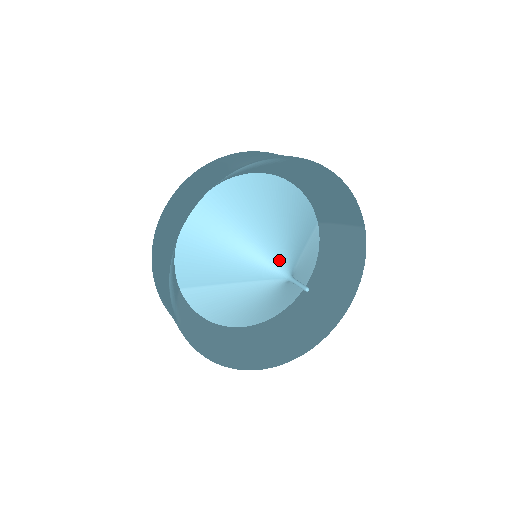
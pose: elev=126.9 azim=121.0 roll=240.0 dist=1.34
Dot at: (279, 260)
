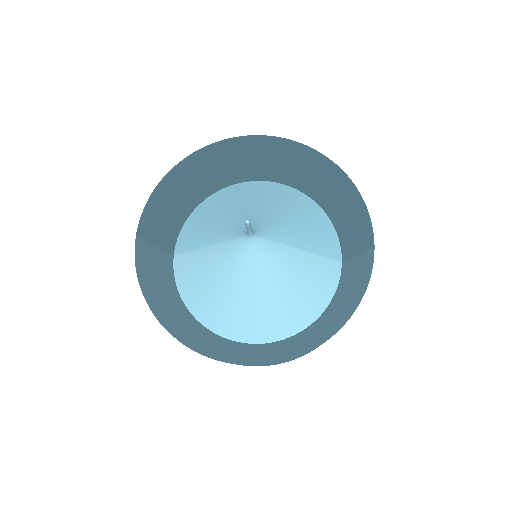
Dot at: (253, 223)
